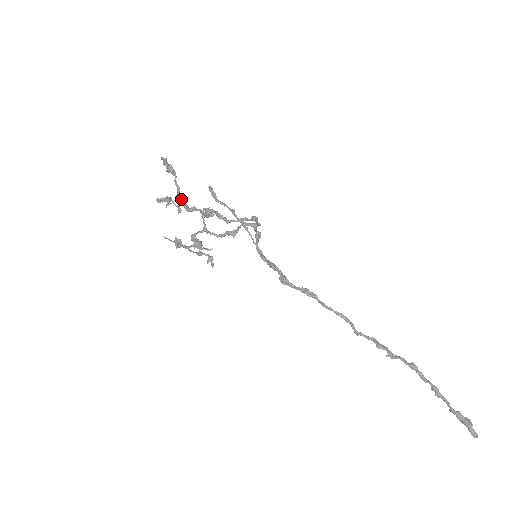
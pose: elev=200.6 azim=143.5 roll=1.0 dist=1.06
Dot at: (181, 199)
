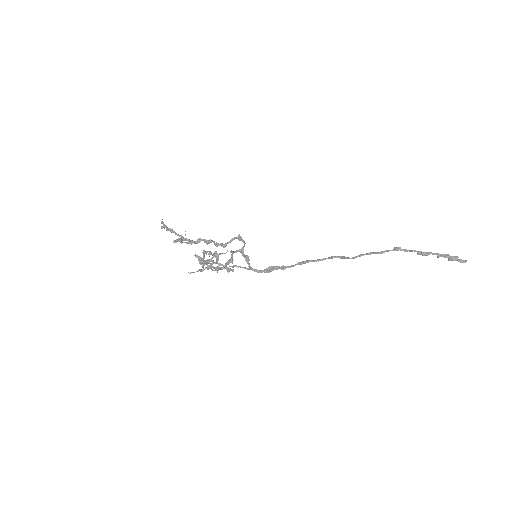
Dot at: occluded
